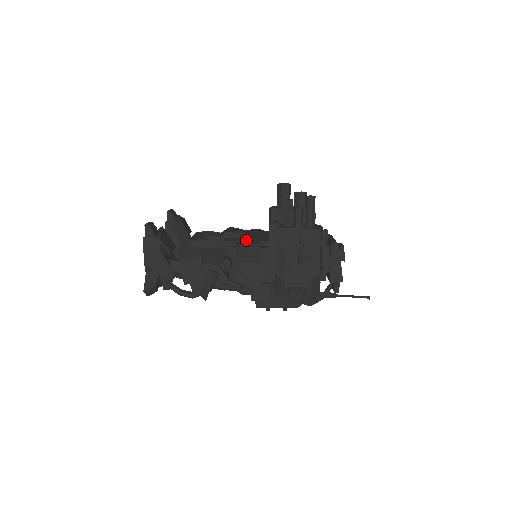
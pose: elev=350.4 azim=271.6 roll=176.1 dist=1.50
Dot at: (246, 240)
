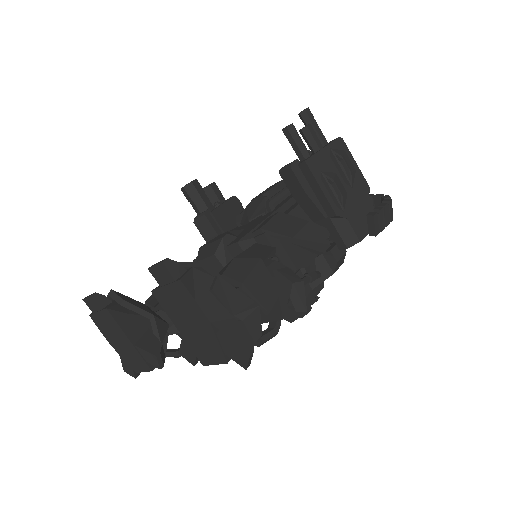
Dot at: (255, 226)
